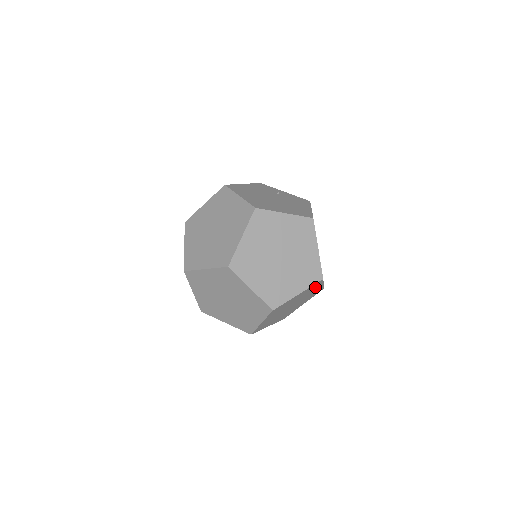
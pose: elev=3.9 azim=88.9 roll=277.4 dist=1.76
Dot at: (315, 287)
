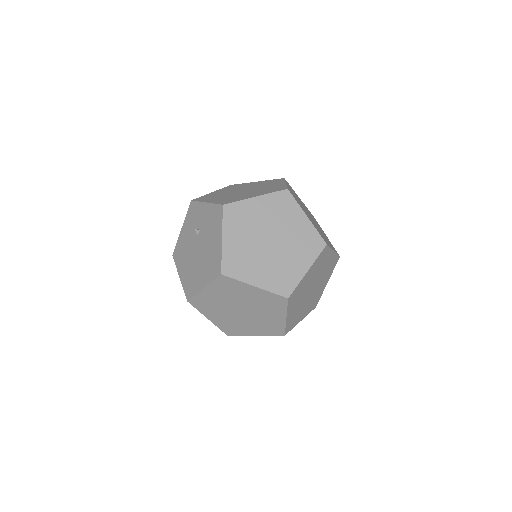
Dot at: (329, 272)
